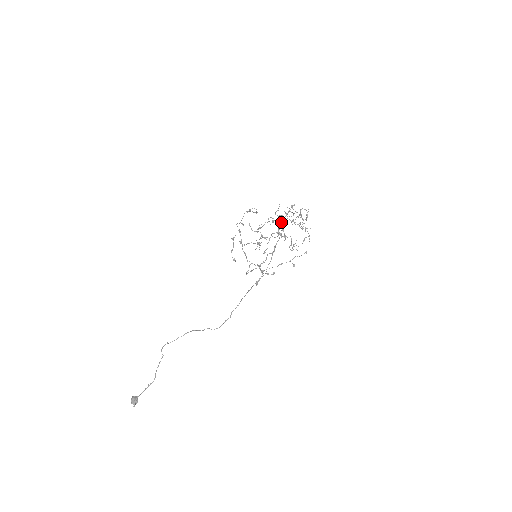
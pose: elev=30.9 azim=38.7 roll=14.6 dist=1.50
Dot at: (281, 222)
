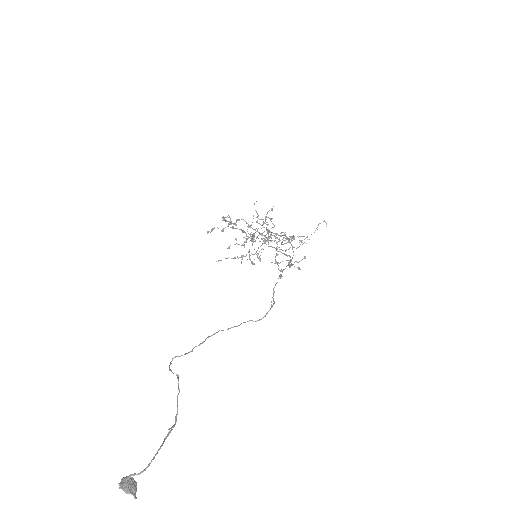
Dot at: (266, 229)
